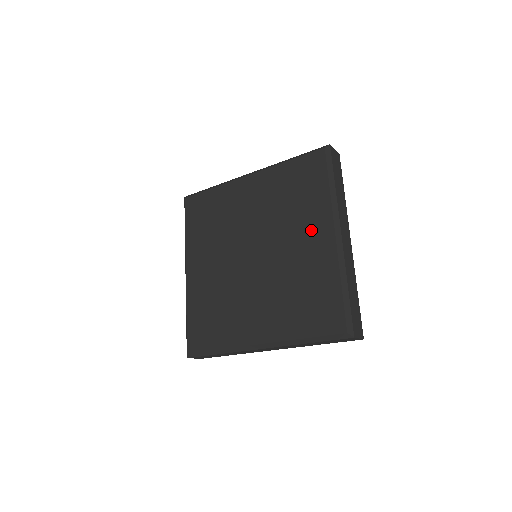
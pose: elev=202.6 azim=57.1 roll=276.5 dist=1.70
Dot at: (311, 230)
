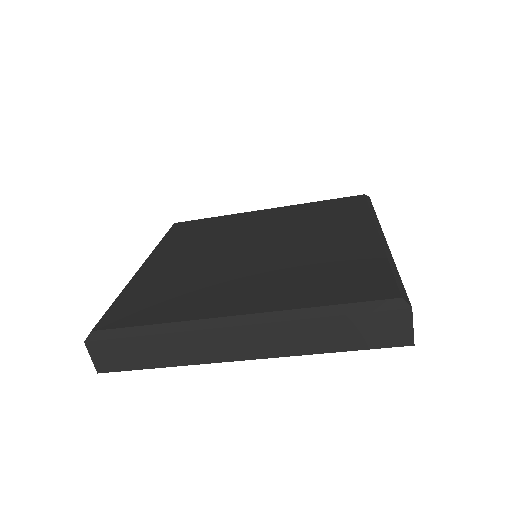
Dot at: (344, 231)
